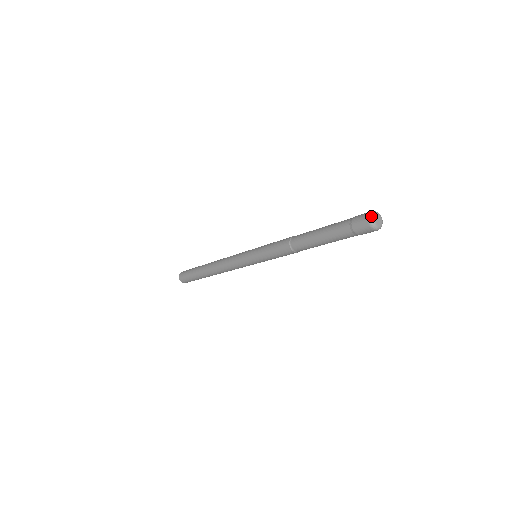
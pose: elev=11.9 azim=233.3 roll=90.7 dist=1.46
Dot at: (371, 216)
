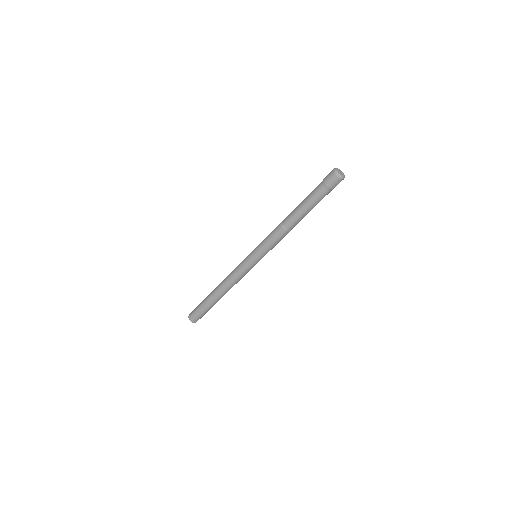
Dot at: (339, 175)
